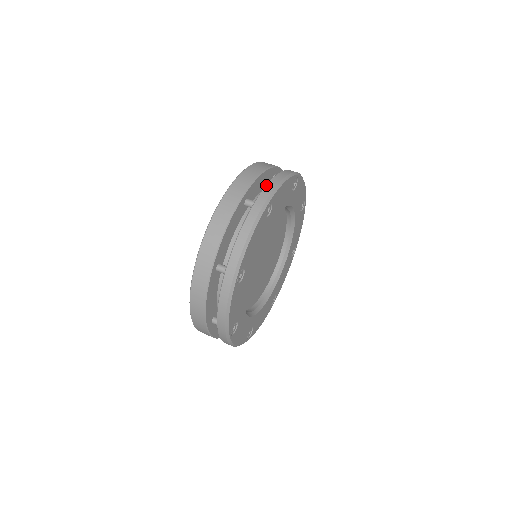
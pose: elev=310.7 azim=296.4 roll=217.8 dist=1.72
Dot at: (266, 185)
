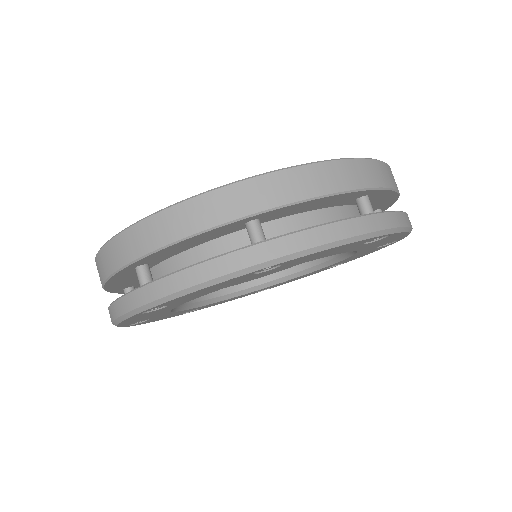
Dot at: (402, 211)
